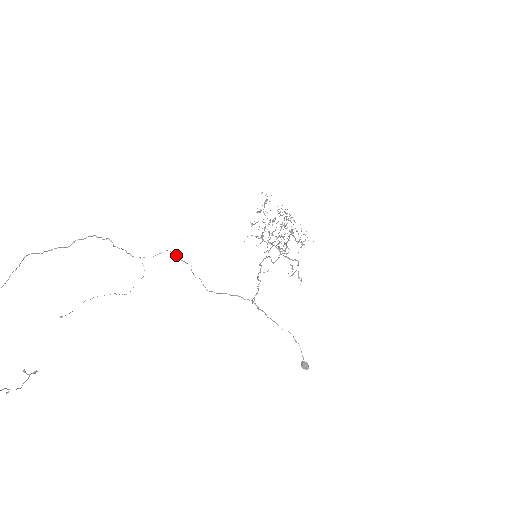
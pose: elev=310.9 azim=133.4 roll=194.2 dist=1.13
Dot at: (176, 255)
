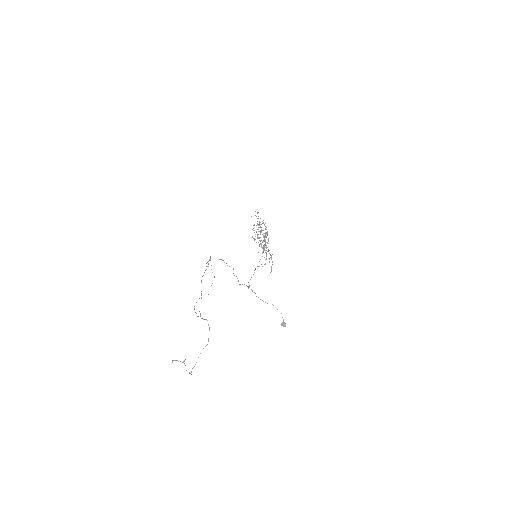
Dot at: (224, 262)
